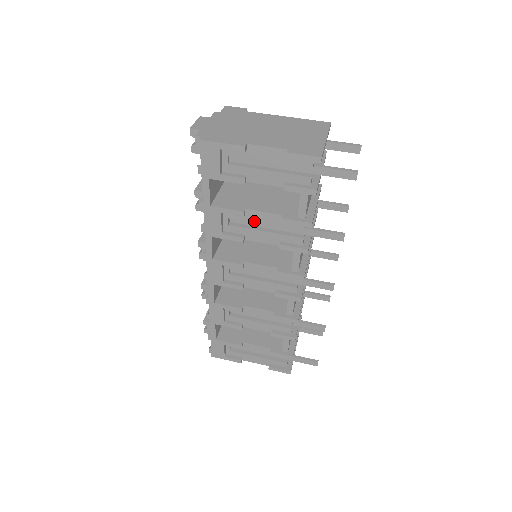
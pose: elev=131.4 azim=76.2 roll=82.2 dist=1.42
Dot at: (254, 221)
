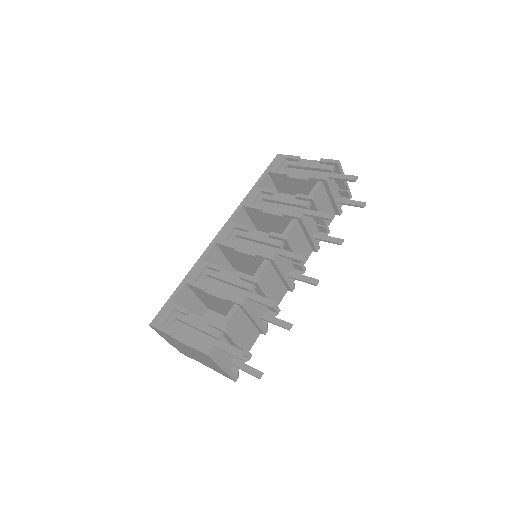
Dot at: (277, 200)
